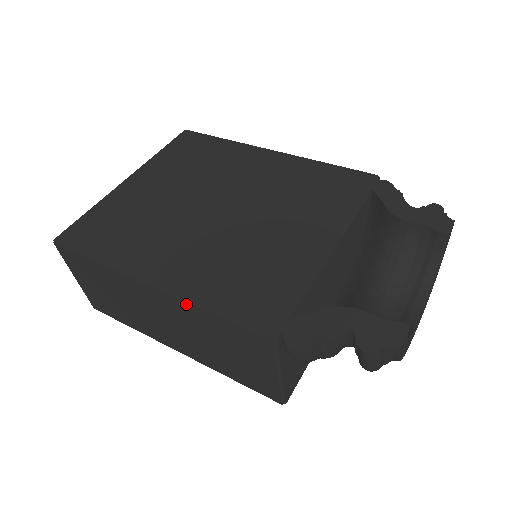
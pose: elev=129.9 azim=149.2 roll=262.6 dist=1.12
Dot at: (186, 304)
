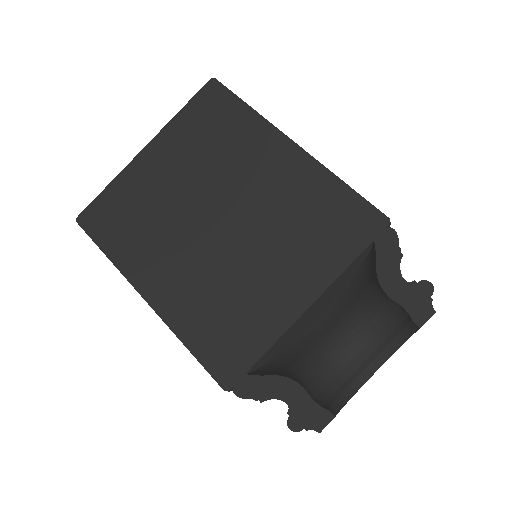
Dot at: (170, 328)
